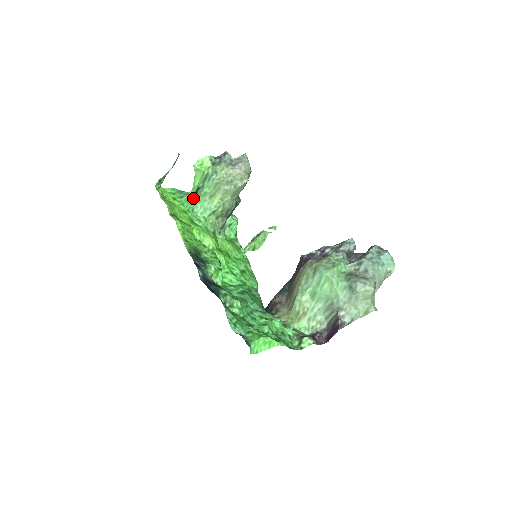
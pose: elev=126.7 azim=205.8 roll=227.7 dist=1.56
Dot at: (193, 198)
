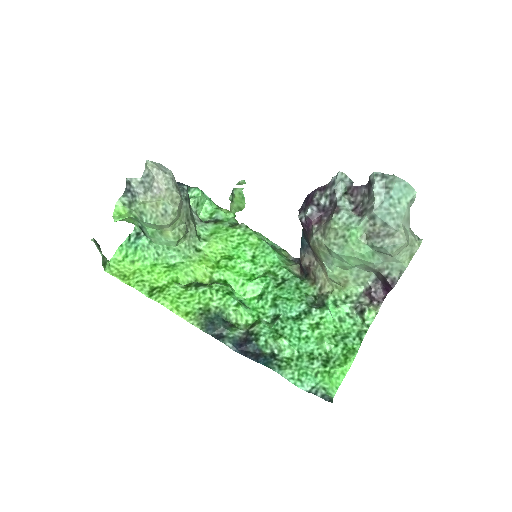
Dot at: (146, 239)
